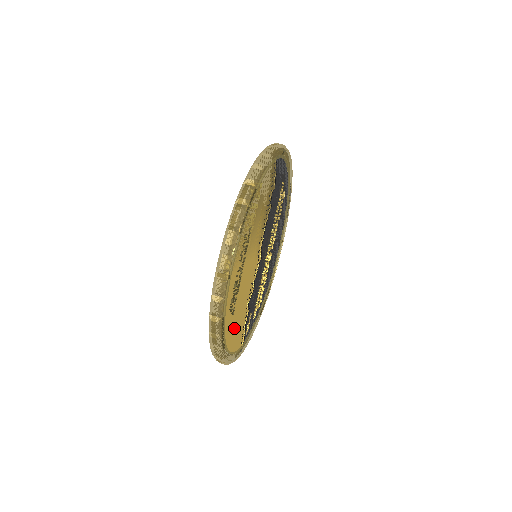
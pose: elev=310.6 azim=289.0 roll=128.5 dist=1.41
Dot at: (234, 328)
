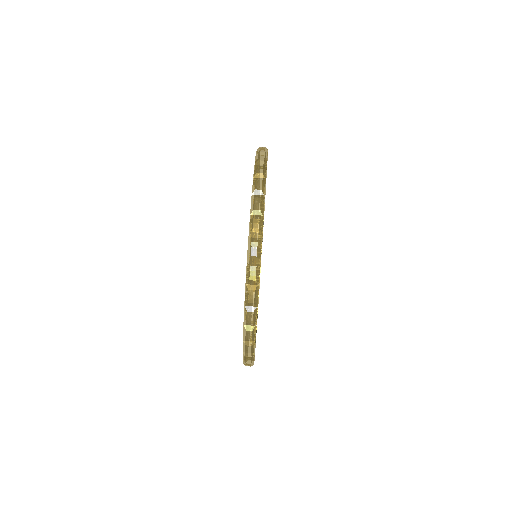
Dot at: occluded
